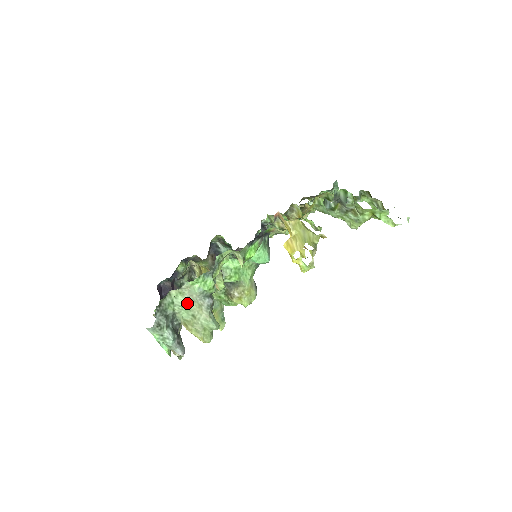
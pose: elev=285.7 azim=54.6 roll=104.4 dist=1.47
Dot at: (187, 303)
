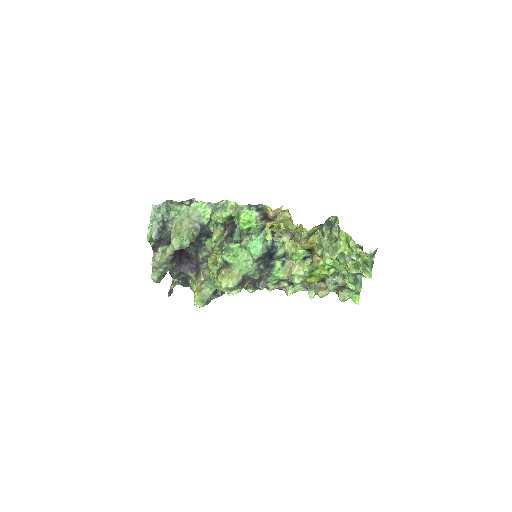
Dot at: (185, 216)
